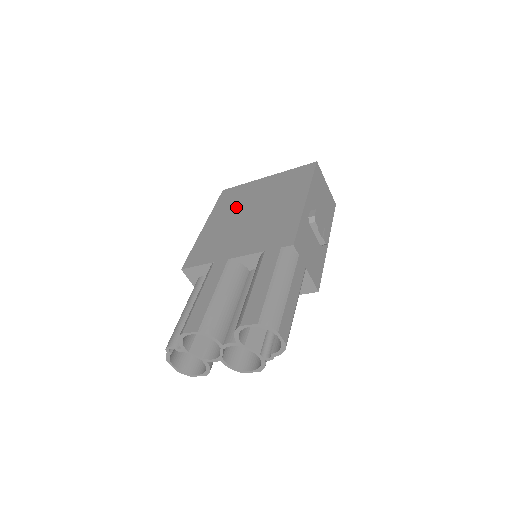
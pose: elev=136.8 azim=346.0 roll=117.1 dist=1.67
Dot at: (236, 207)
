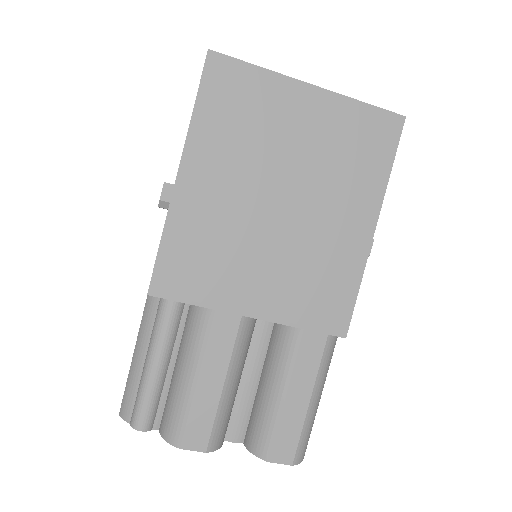
Dot at: (248, 156)
